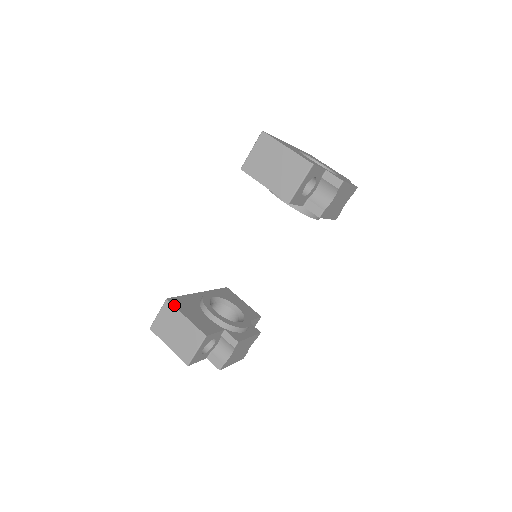
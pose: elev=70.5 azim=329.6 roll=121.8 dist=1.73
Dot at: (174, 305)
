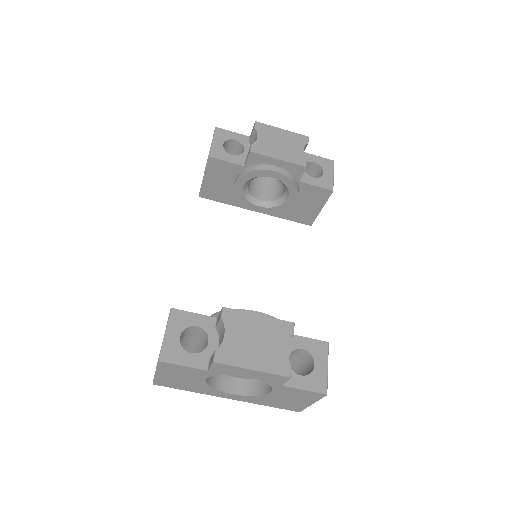
Dot at: occluded
